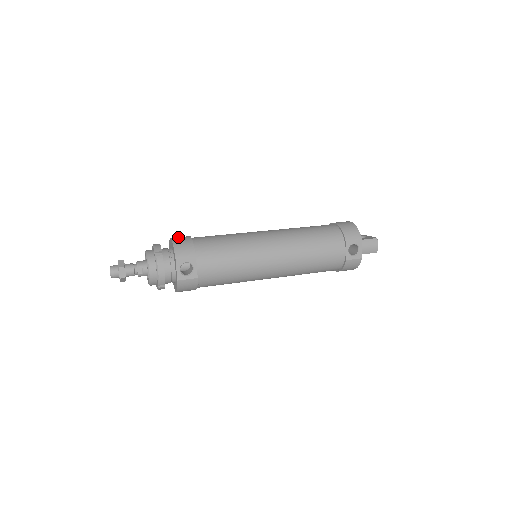
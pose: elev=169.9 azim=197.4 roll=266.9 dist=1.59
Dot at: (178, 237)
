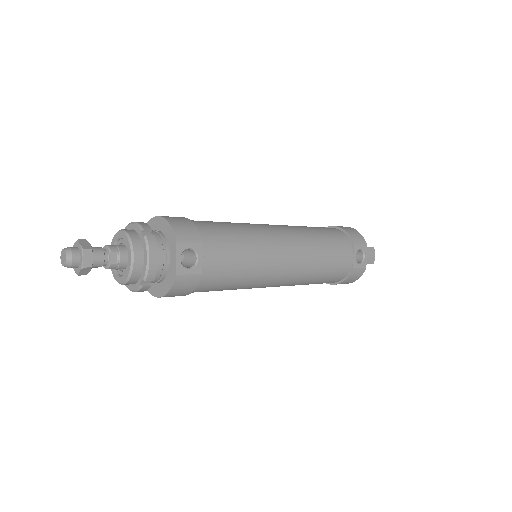
Dot at: (167, 216)
